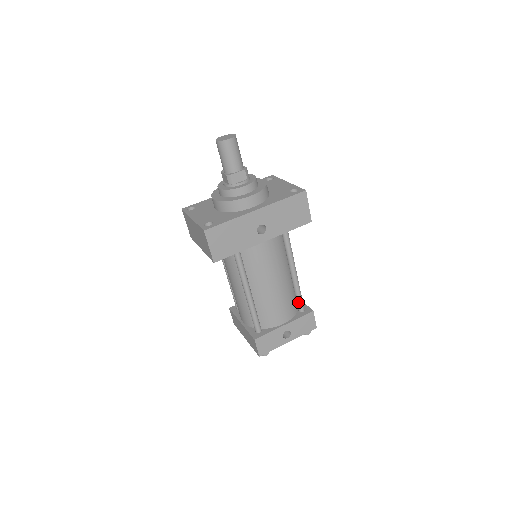
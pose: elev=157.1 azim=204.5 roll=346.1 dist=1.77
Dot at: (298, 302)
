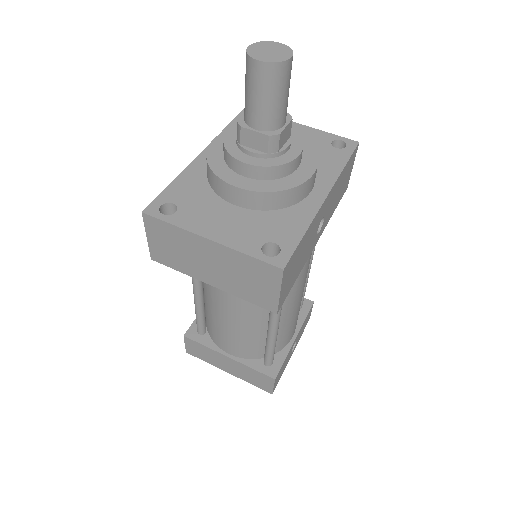
Dot at: occluded
